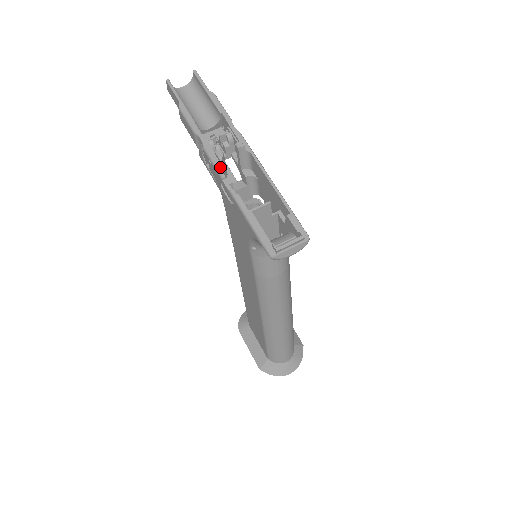
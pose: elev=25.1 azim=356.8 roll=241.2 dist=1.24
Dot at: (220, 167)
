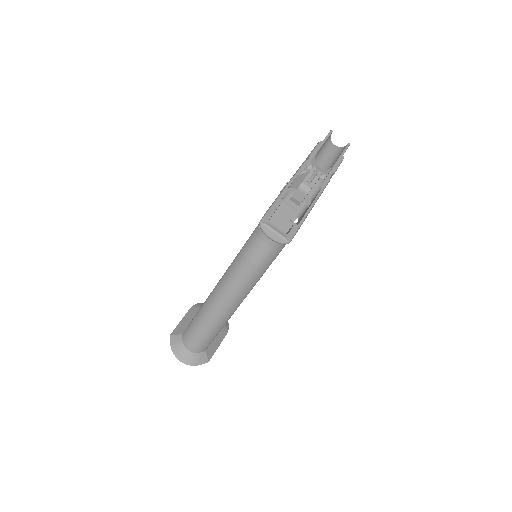
Dot at: (299, 174)
